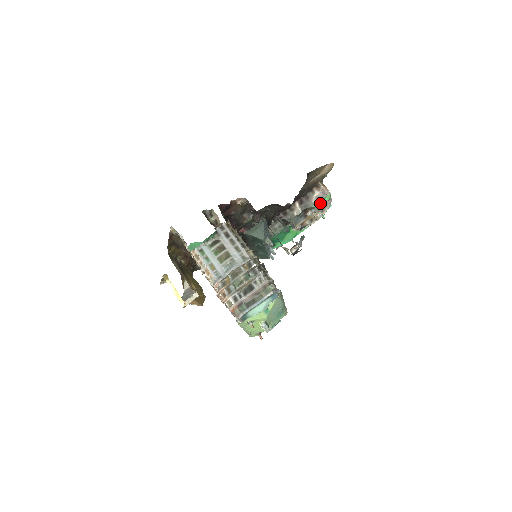
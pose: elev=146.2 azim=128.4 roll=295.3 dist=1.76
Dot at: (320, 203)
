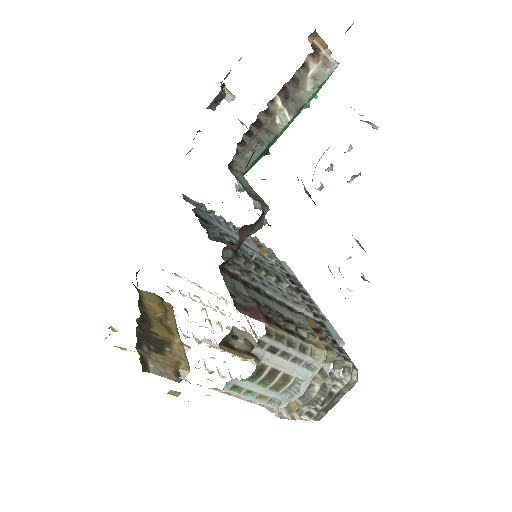
Dot at: occluded
